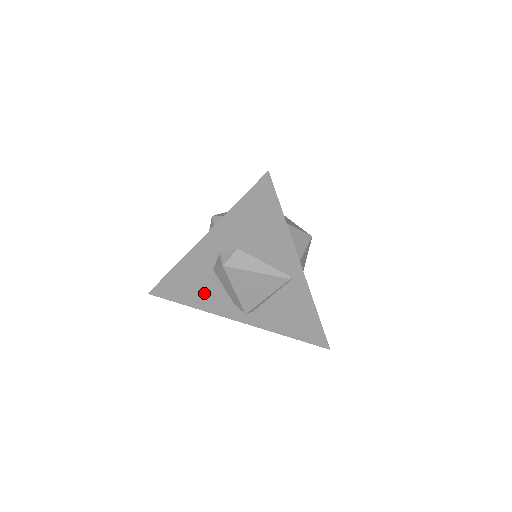
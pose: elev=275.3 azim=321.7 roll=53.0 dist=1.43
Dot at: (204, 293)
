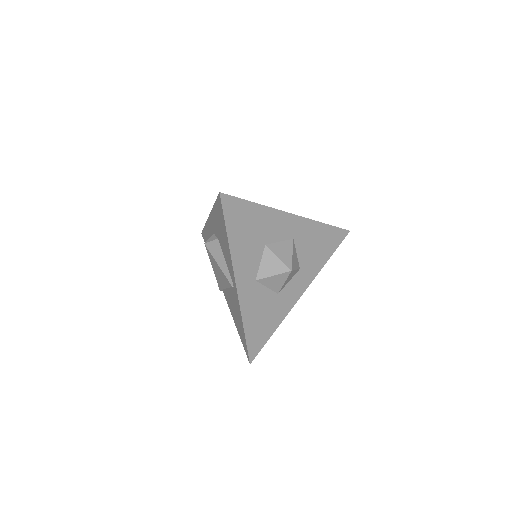
Dot at: occluded
